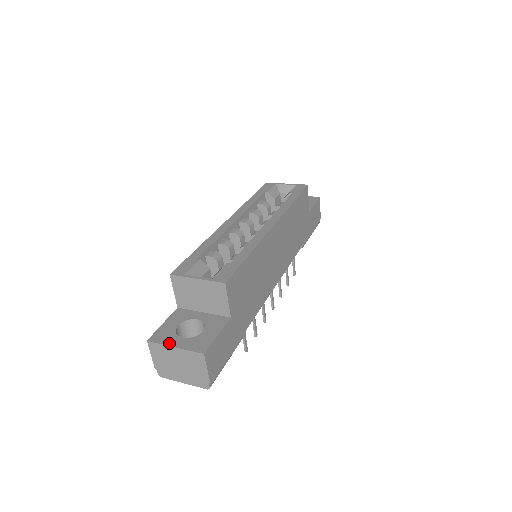
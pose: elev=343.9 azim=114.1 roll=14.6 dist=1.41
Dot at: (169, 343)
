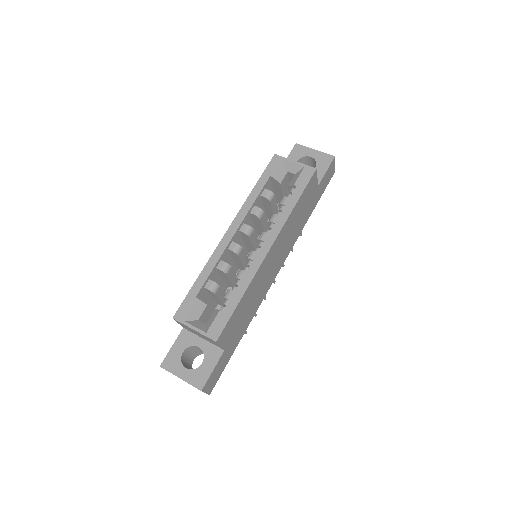
Dot at: (176, 373)
